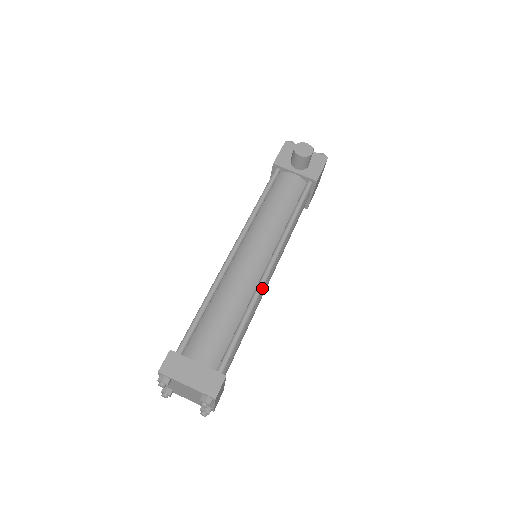
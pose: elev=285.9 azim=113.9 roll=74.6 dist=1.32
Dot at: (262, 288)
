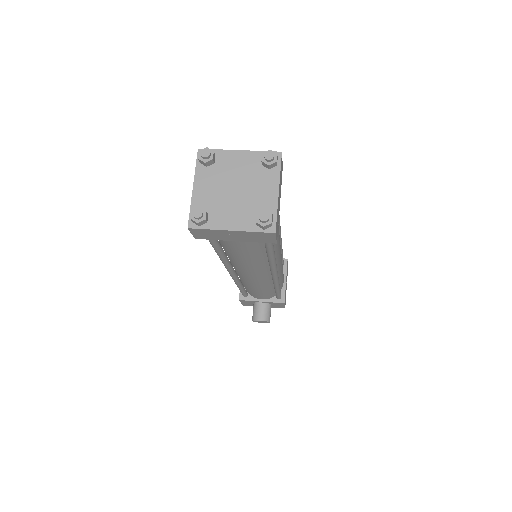
Dot at: occluded
